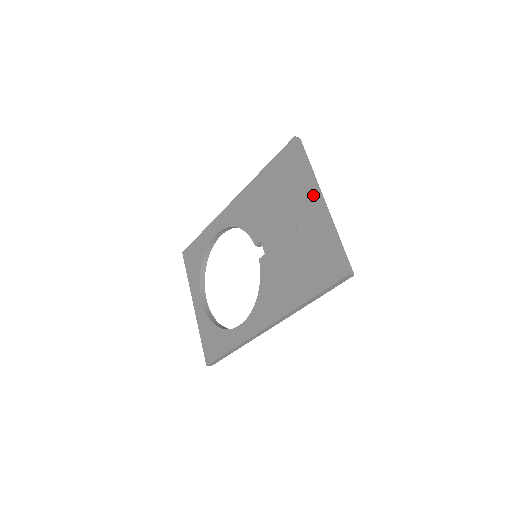
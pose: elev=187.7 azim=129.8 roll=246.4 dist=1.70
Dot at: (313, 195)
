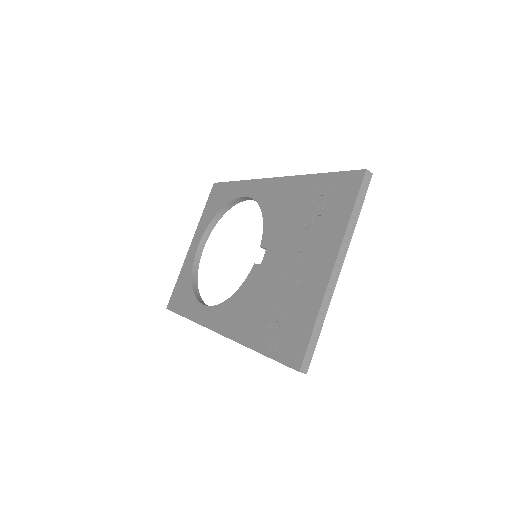
Dot at: (333, 256)
